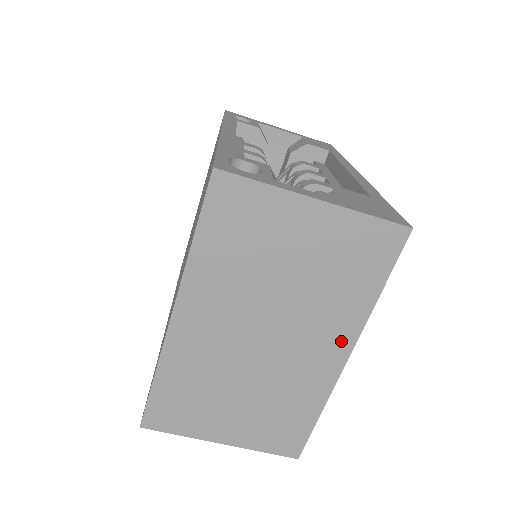
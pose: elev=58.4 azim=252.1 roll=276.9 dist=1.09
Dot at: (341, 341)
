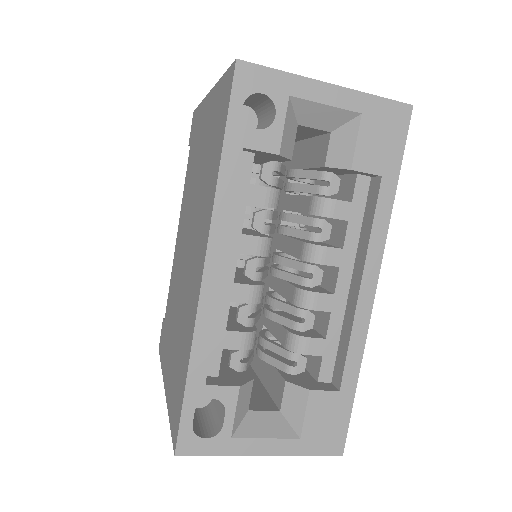
Dot at: occluded
